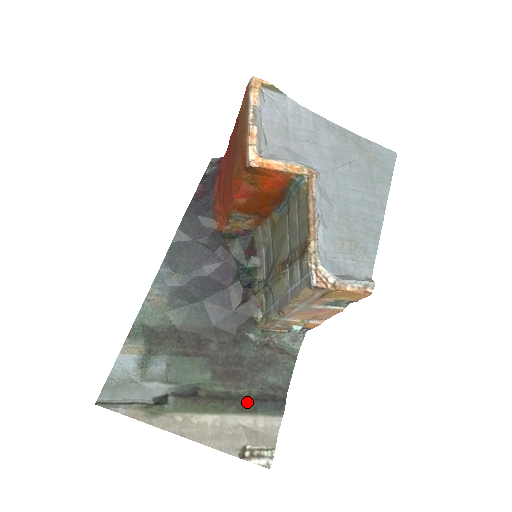
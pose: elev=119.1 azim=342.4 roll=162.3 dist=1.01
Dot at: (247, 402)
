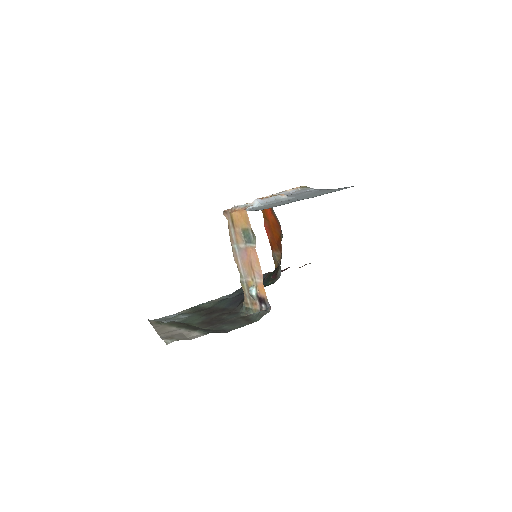
Dot at: (199, 329)
